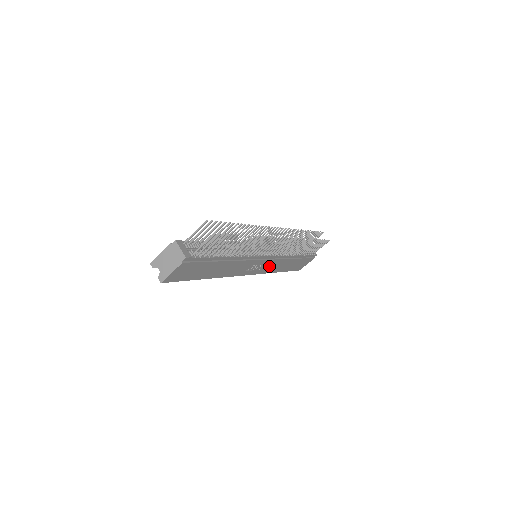
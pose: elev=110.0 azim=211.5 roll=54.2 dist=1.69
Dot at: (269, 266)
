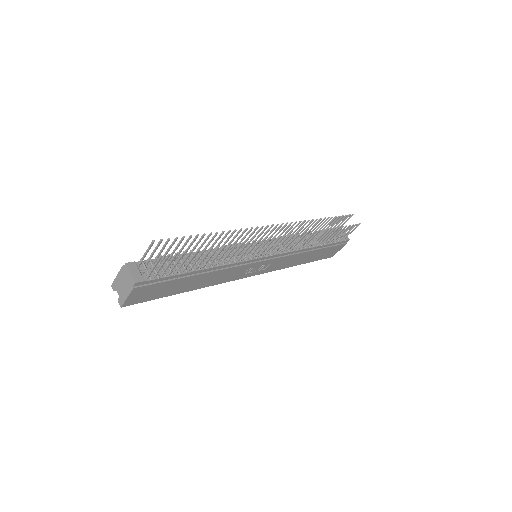
Dot at: (278, 263)
